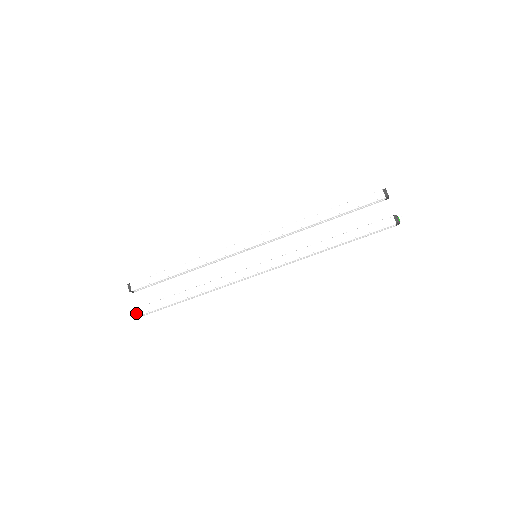
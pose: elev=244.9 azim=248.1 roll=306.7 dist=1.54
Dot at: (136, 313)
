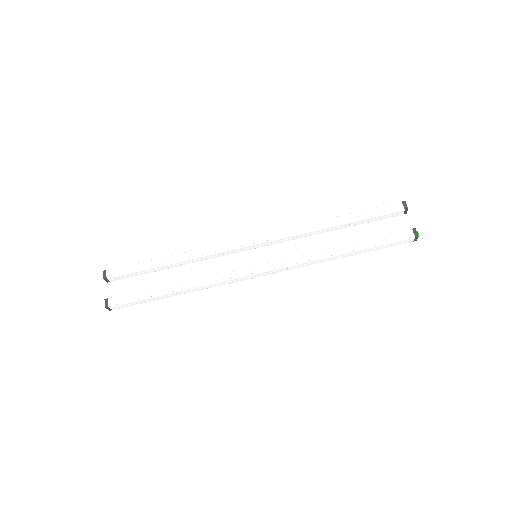
Dot at: (107, 304)
